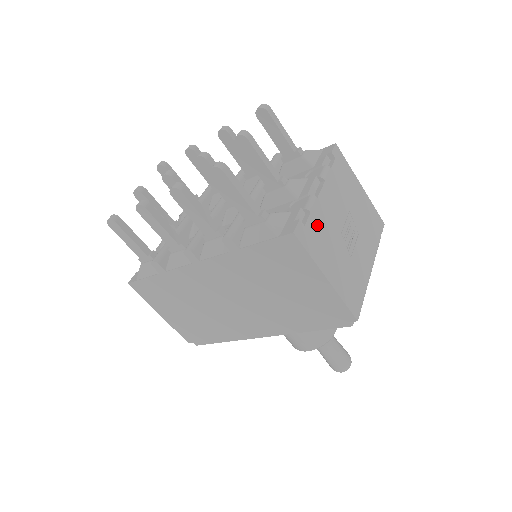
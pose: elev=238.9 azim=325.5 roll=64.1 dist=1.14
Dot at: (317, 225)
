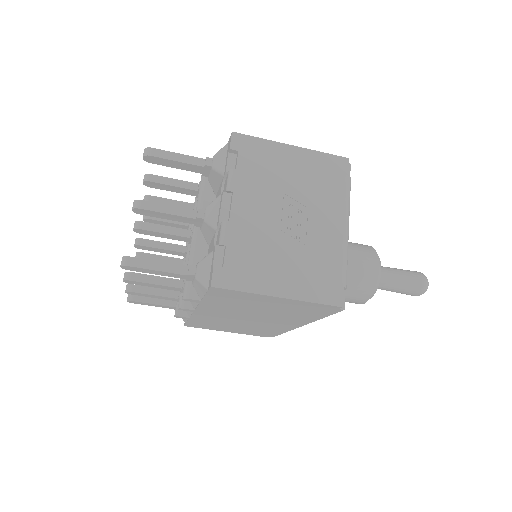
Dot at: (241, 251)
